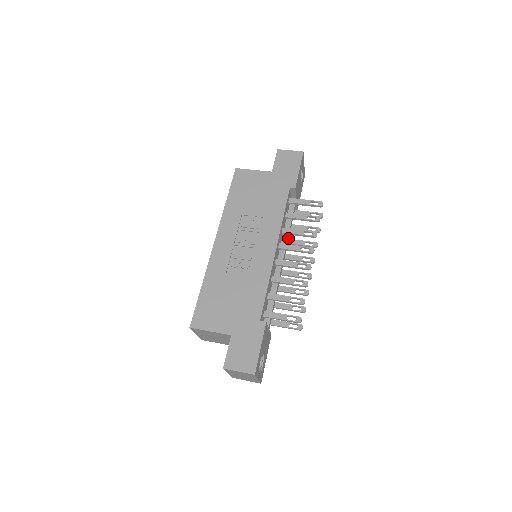
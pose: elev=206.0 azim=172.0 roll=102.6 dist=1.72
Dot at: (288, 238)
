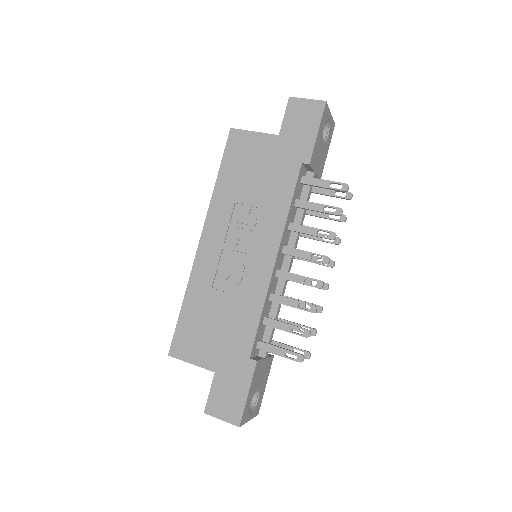
Dot at: occluded
